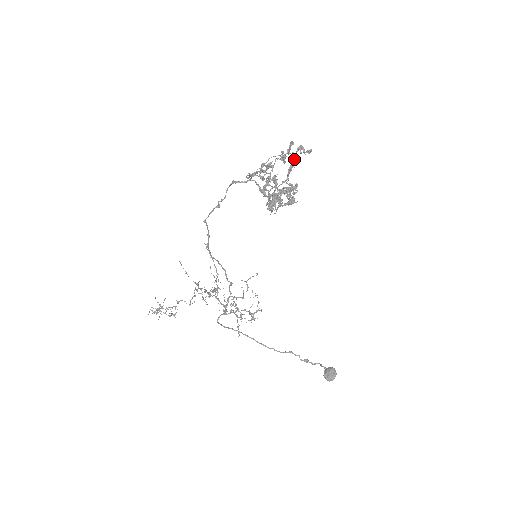
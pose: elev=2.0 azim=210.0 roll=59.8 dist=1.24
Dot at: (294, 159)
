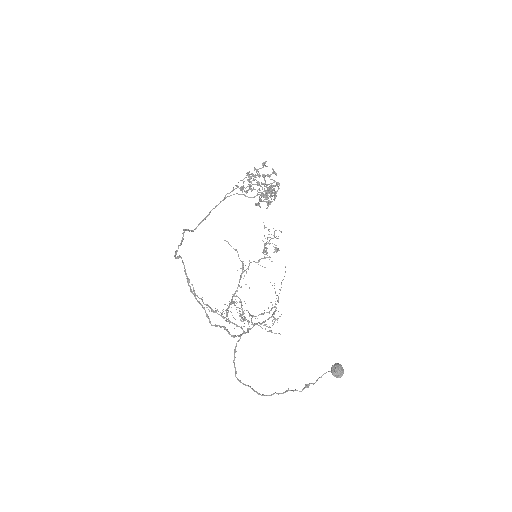
Dot at: (250, 187)
